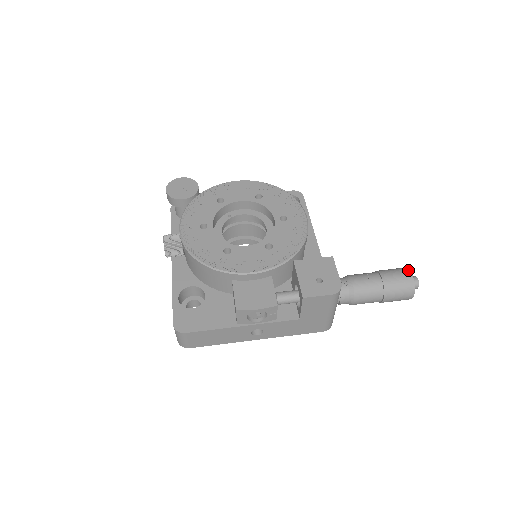
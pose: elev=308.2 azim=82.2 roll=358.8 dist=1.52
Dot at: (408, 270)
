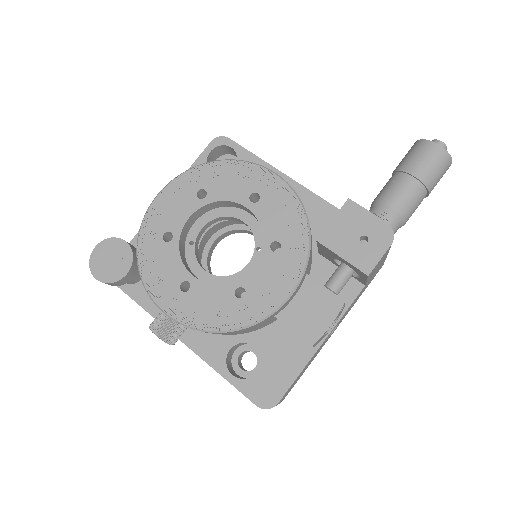
Dot at: (429, 143)
